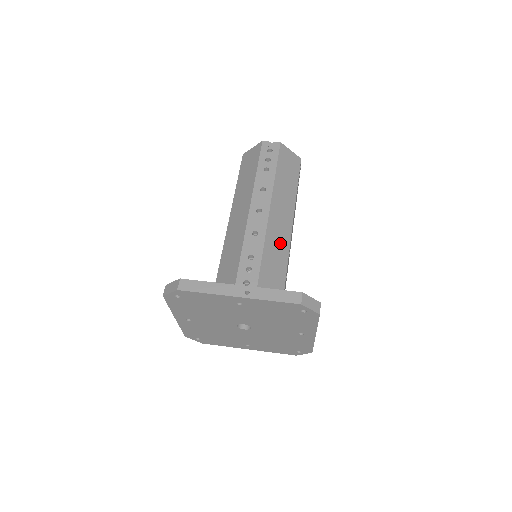
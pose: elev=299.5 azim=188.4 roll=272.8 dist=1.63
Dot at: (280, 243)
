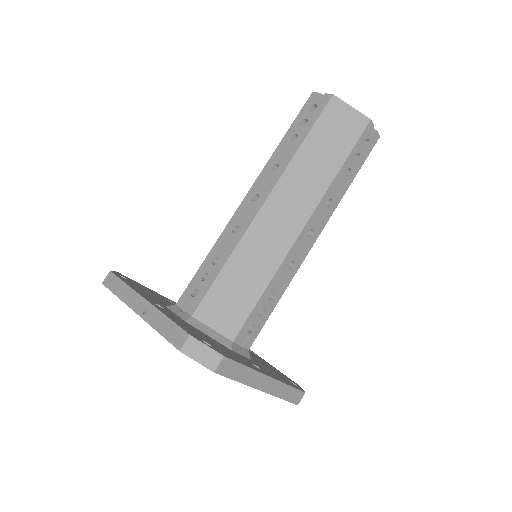
Dot at: (269, 248)
